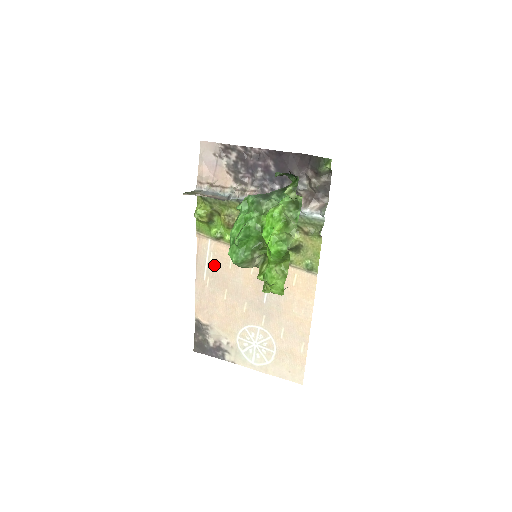
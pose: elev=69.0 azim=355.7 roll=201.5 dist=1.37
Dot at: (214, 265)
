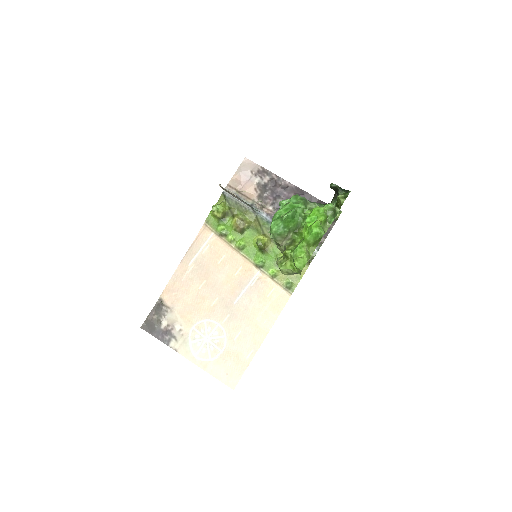
Dot at: (205, 256)
